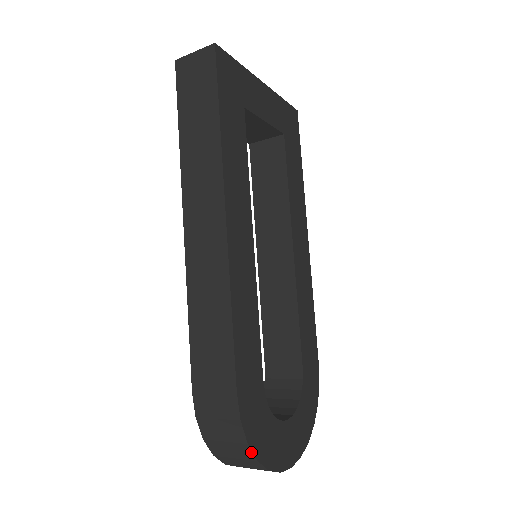
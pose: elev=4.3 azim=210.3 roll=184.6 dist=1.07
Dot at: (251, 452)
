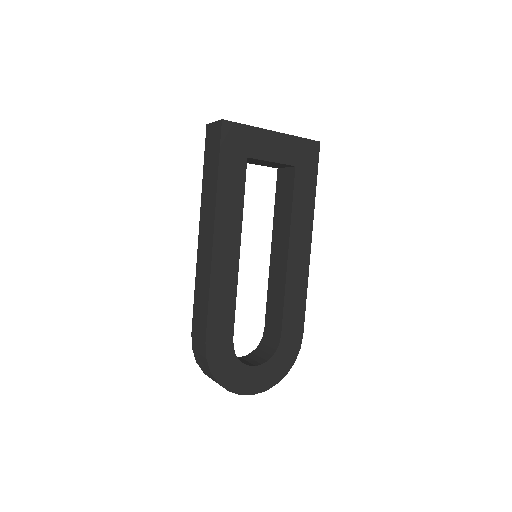
Dot at: (214, 377)
